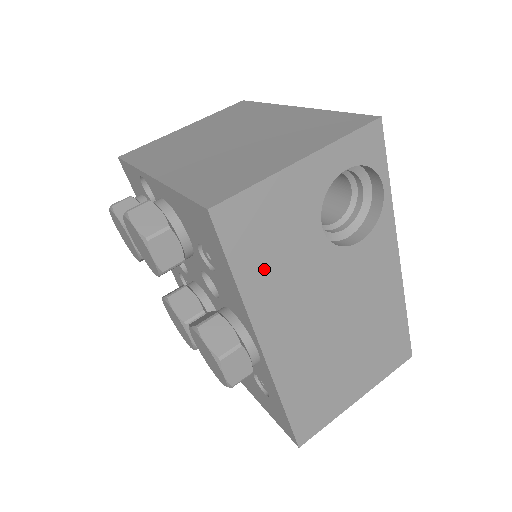
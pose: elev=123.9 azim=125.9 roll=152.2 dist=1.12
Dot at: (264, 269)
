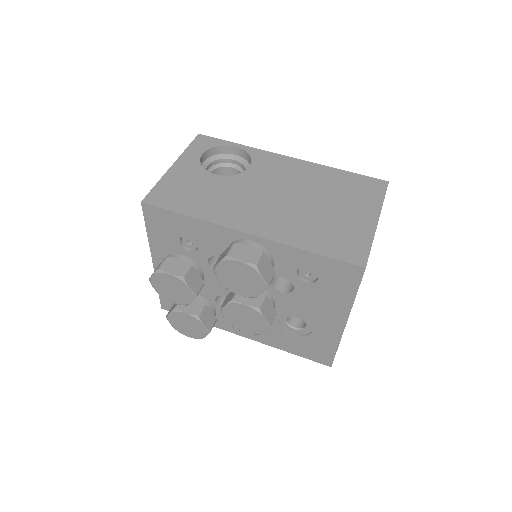
Dot at: (200, 204)
